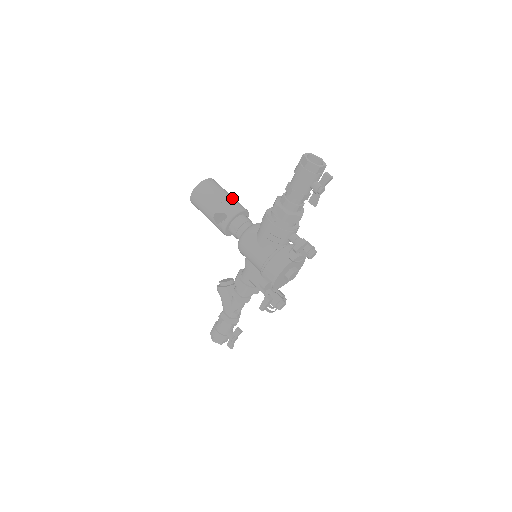
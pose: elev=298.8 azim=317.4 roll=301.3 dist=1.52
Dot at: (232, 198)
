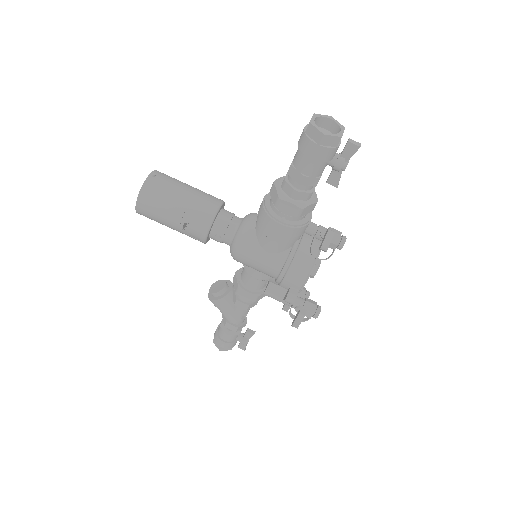
Dot at: (196, 192)
